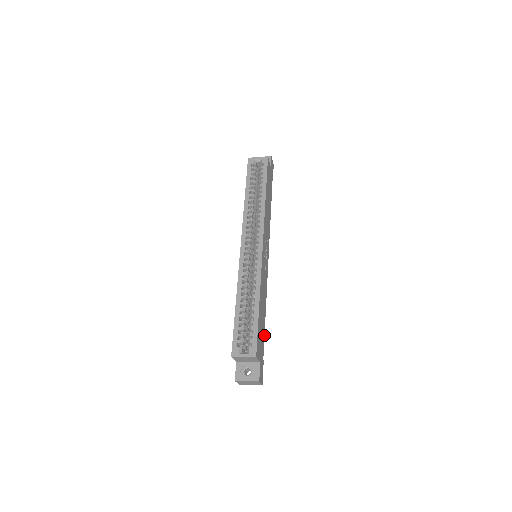
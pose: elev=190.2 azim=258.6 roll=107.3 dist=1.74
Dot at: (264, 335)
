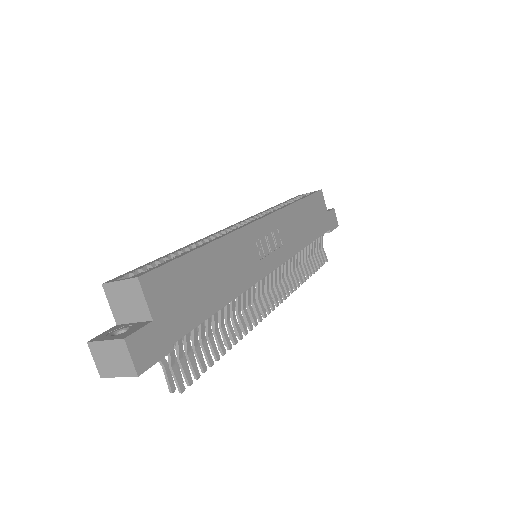
Dot at: (202, 321)
